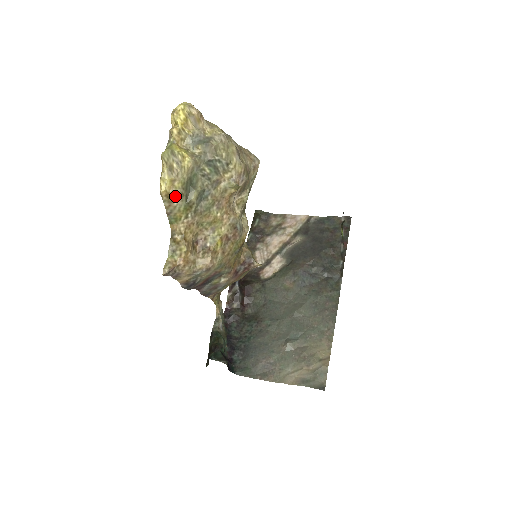
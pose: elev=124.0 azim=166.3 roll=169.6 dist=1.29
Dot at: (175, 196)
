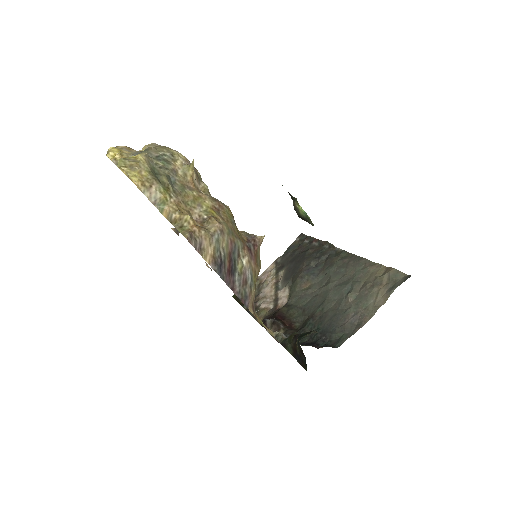
Dot at: (149, 182)
